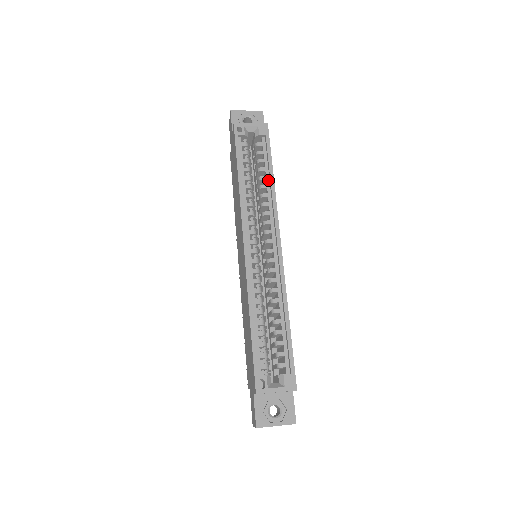
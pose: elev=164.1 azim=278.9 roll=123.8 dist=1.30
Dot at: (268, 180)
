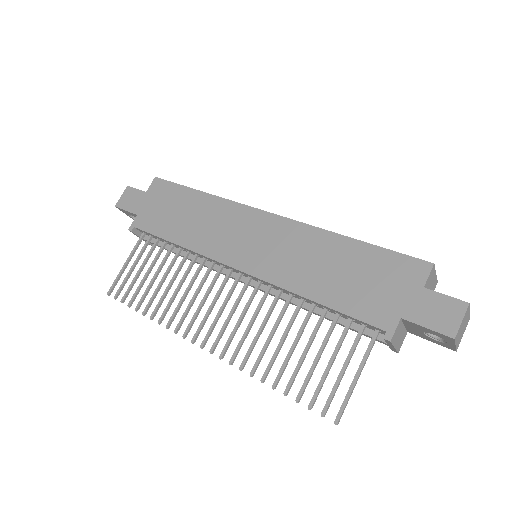
Dot at: occluded
